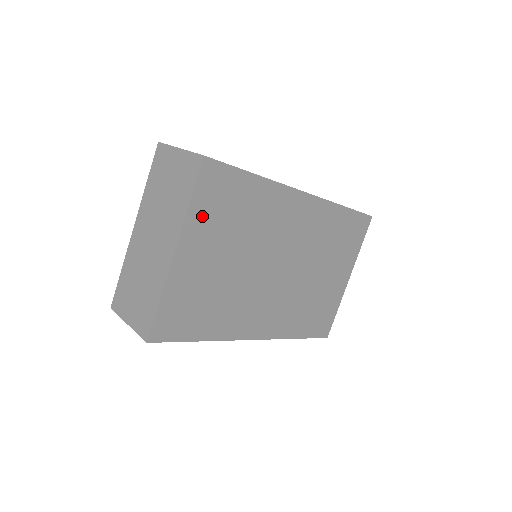
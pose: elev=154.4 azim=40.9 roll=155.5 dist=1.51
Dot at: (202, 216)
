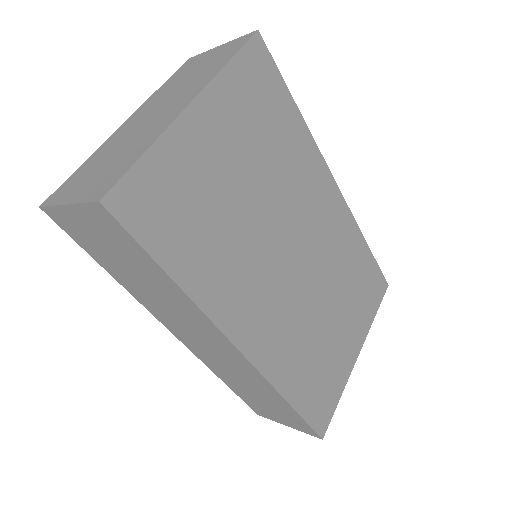
Dot at: (235, 93)
